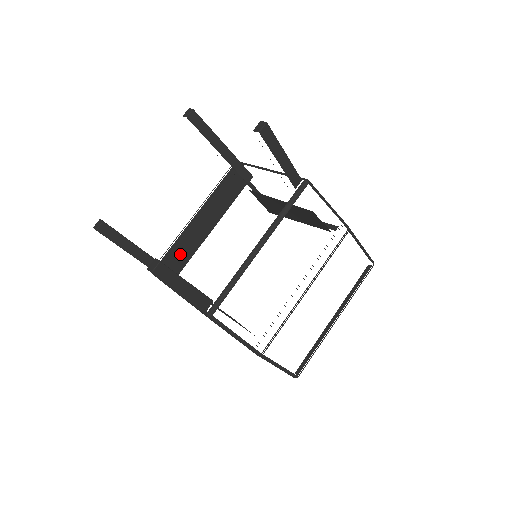
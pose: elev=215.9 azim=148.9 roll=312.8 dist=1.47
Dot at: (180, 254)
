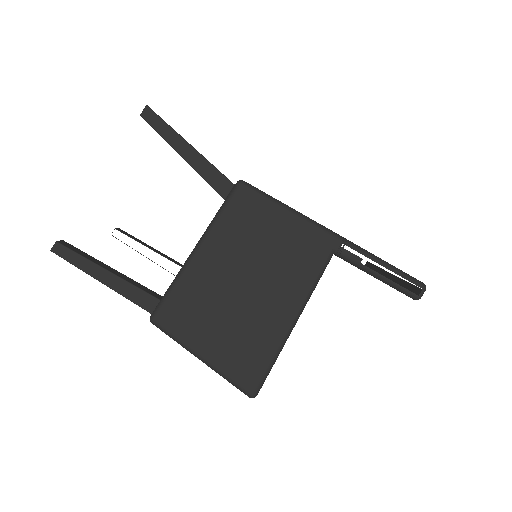
Dot at: occluded
